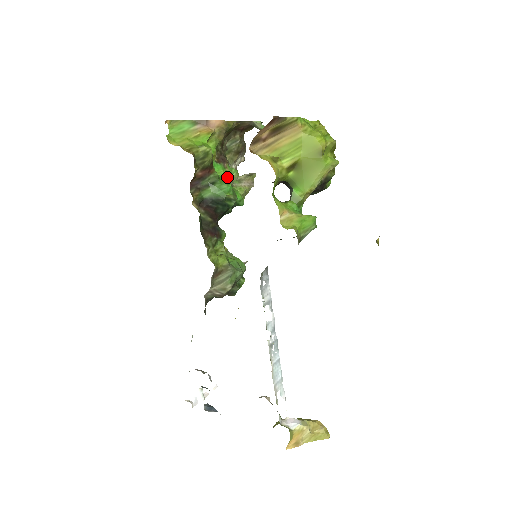
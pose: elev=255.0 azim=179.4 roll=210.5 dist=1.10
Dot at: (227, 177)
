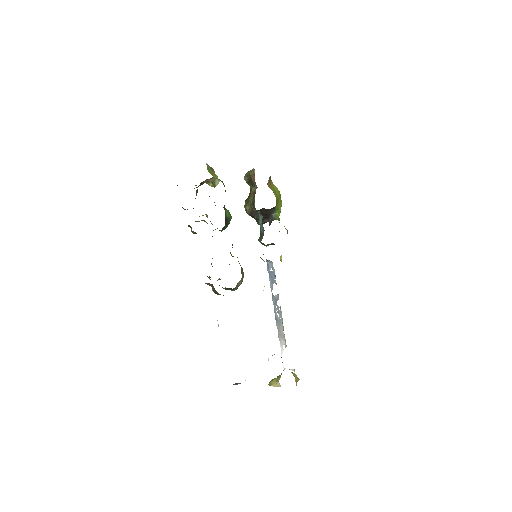
Dot at: occluded
